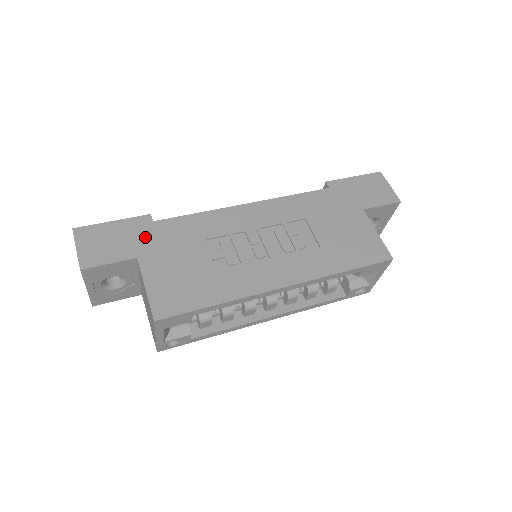
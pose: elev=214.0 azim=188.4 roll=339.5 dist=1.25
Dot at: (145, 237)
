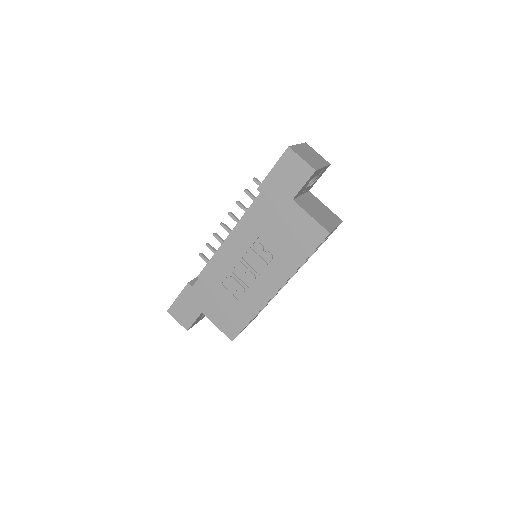
Dot at: (196, 299)
